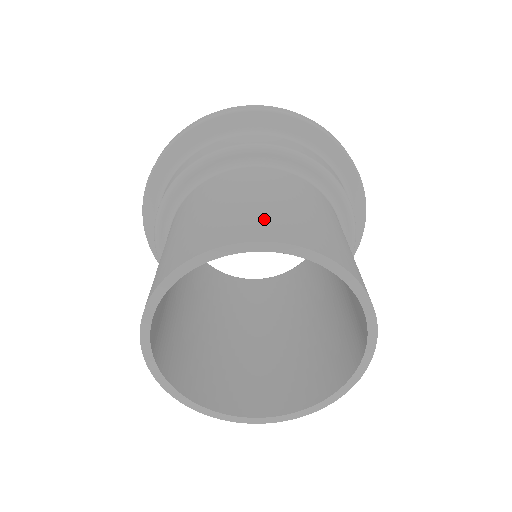
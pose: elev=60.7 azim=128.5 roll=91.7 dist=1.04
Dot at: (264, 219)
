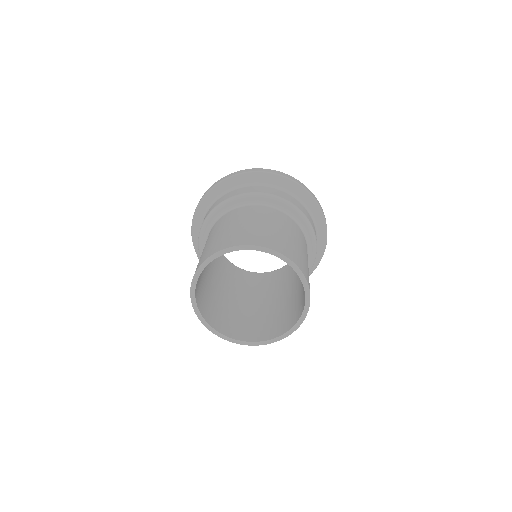
Dot at: (300, 258)
